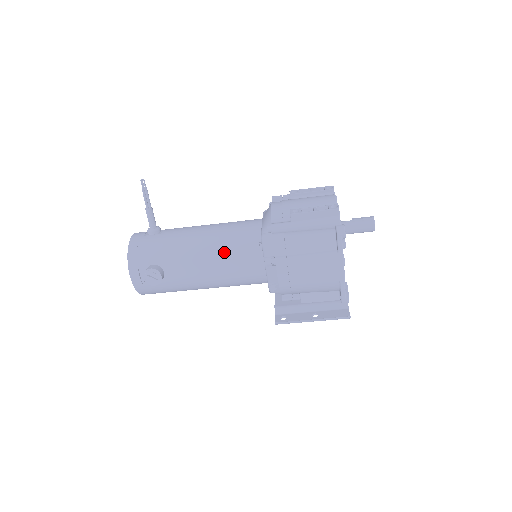
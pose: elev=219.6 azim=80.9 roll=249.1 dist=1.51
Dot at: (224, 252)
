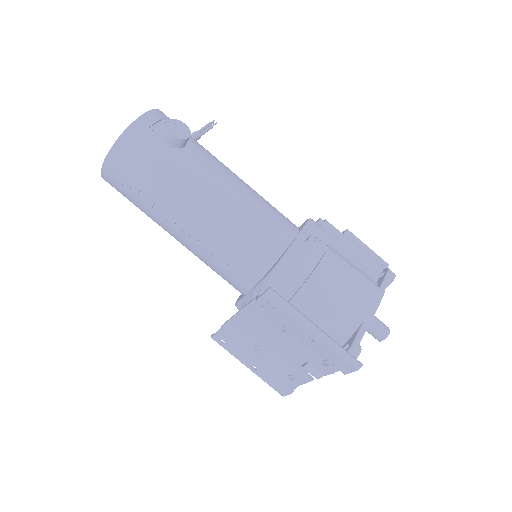
Dot at: (260, 197)
